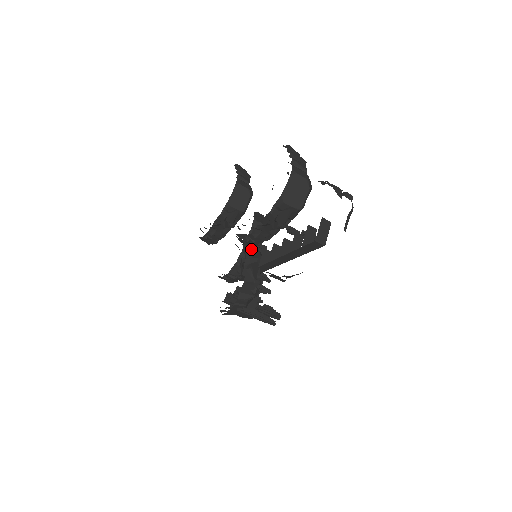
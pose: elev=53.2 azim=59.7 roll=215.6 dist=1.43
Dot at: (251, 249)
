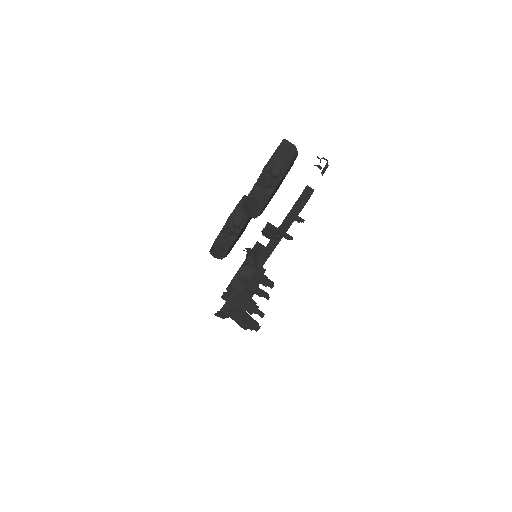
Dot at: occluded
